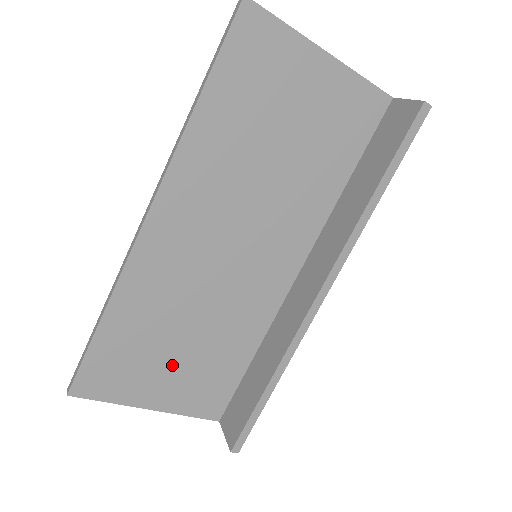
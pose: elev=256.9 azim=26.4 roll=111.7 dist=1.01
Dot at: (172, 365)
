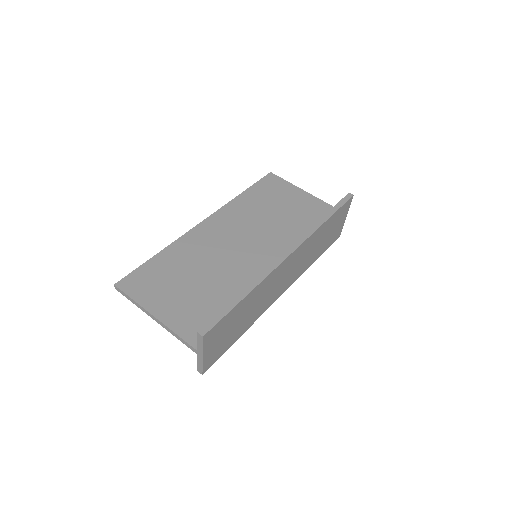
Dot at: (183, 293)
